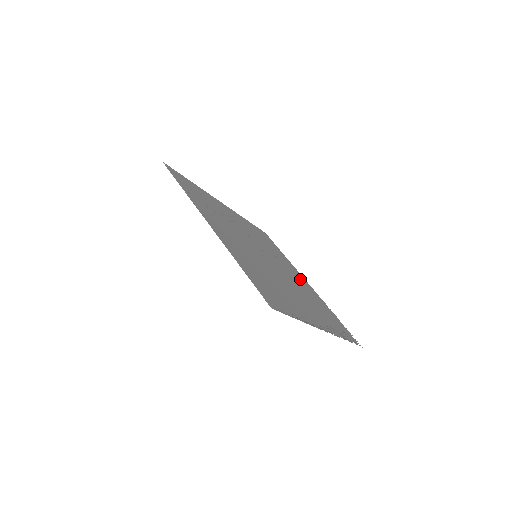
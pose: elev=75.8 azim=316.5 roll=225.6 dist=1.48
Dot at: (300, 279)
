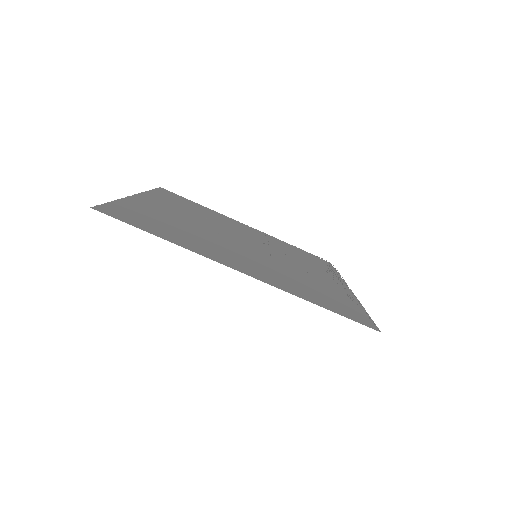
Dot at: (248, 230)
